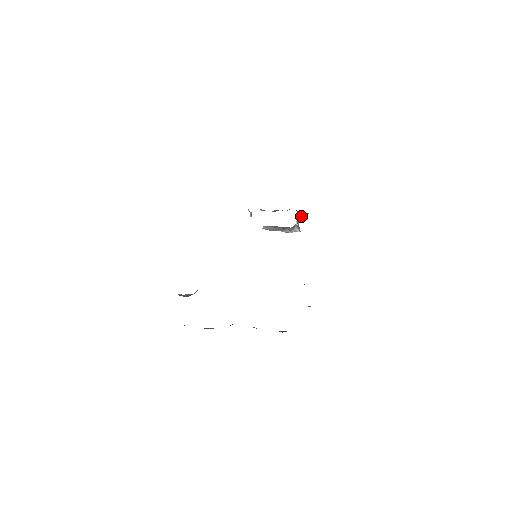
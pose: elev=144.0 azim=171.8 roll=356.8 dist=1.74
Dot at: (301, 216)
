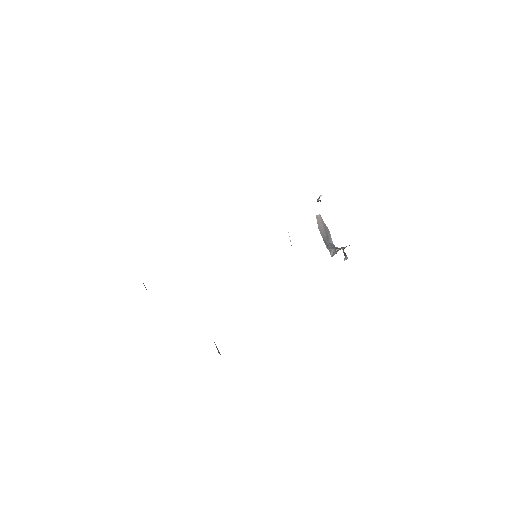
Dot at: (344, 253)
